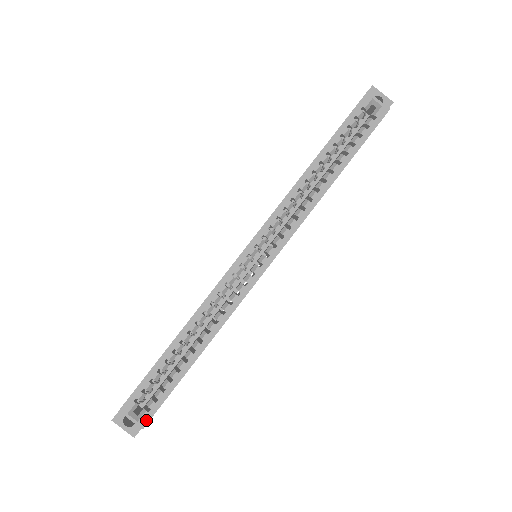
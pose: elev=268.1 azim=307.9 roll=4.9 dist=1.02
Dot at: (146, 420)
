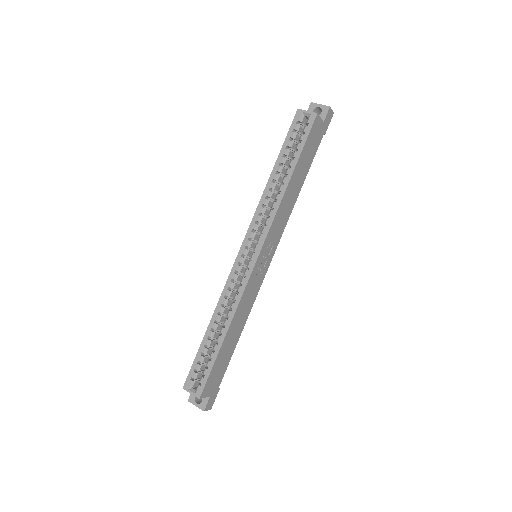
Dot at: (200, 392)
